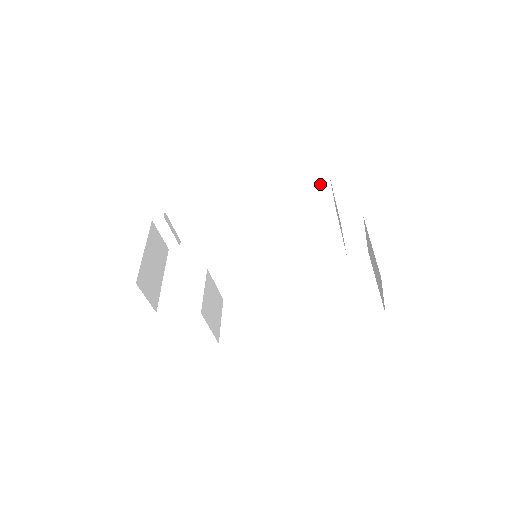
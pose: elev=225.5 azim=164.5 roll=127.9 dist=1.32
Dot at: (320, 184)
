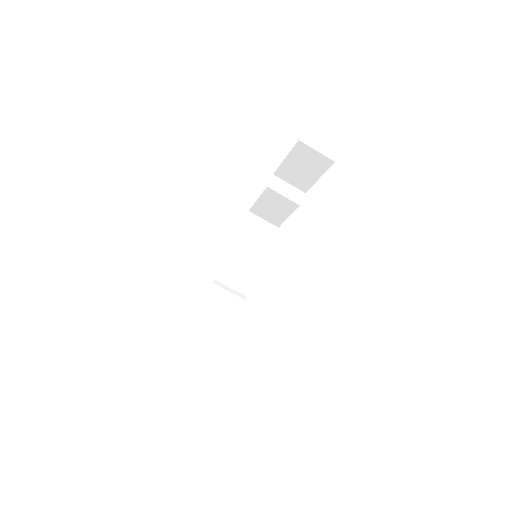
Dot at: (249, 219)
